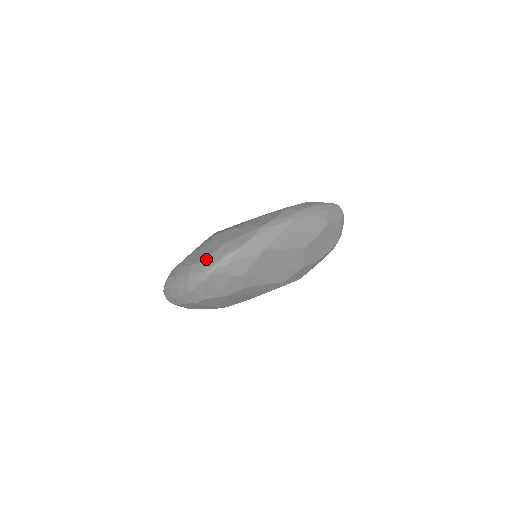
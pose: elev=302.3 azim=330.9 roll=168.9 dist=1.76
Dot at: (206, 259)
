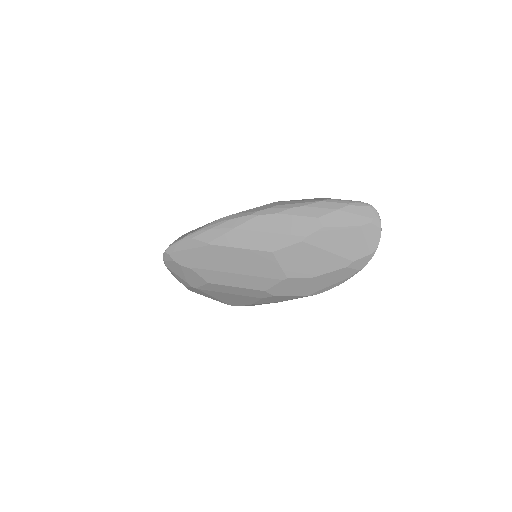
Dot at: occluded
